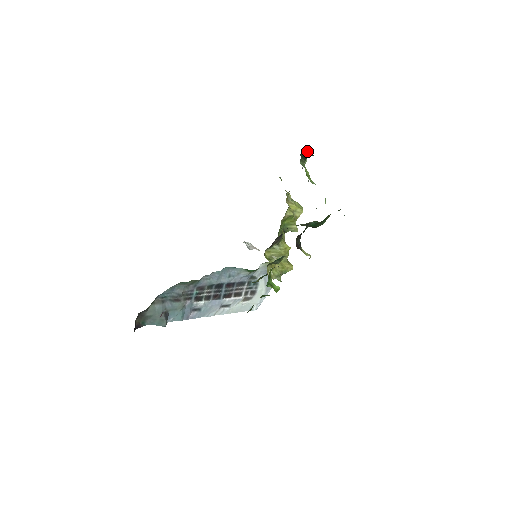
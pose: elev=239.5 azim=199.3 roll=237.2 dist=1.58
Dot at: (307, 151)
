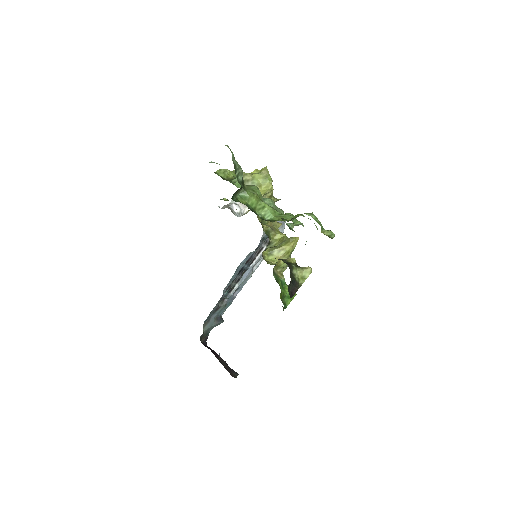
Dot at: (234, 164)
